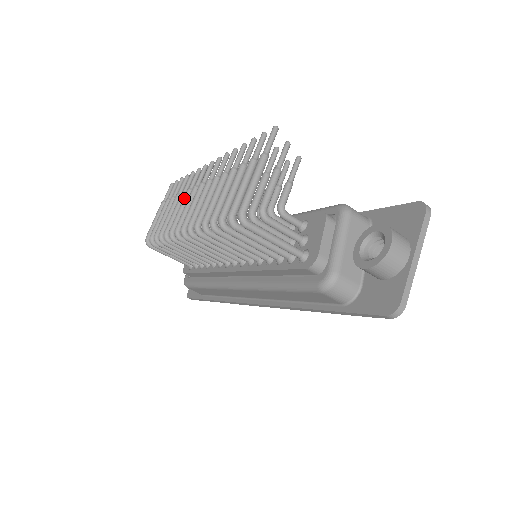
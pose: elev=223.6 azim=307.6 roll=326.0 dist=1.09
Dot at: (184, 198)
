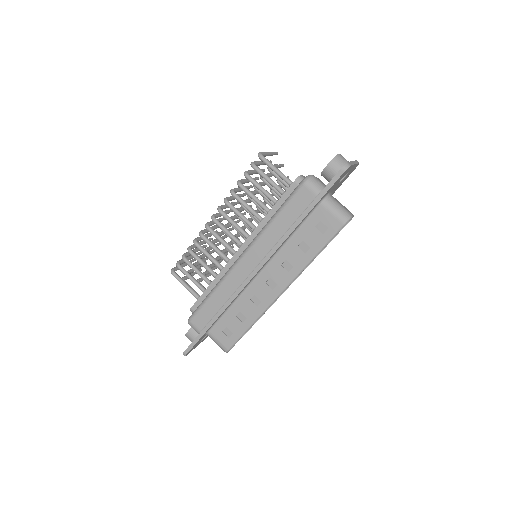
Dot at: occluded
